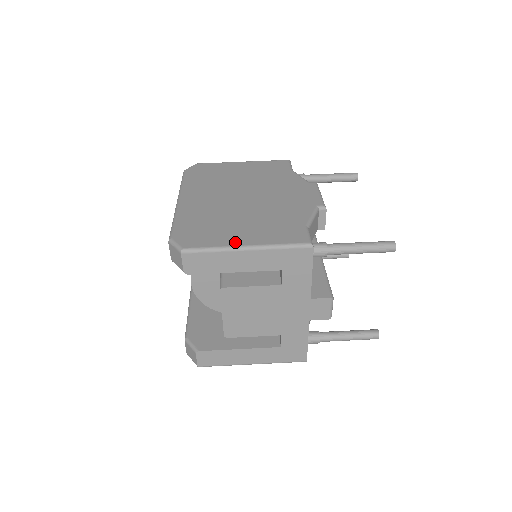
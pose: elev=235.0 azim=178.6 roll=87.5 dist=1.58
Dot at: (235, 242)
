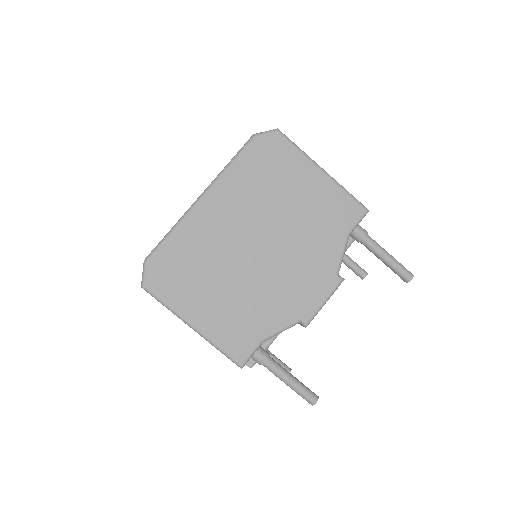
Dot at: (189, 314)
